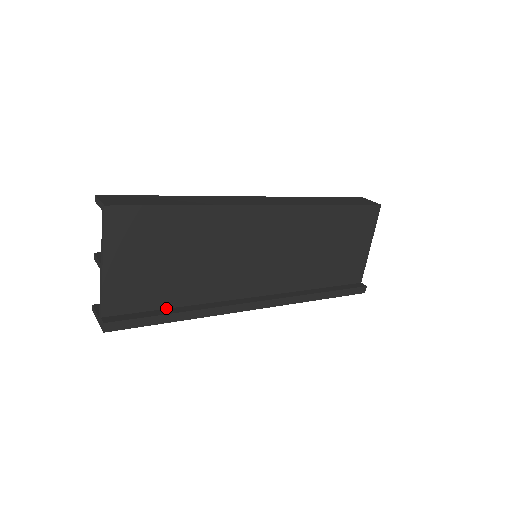
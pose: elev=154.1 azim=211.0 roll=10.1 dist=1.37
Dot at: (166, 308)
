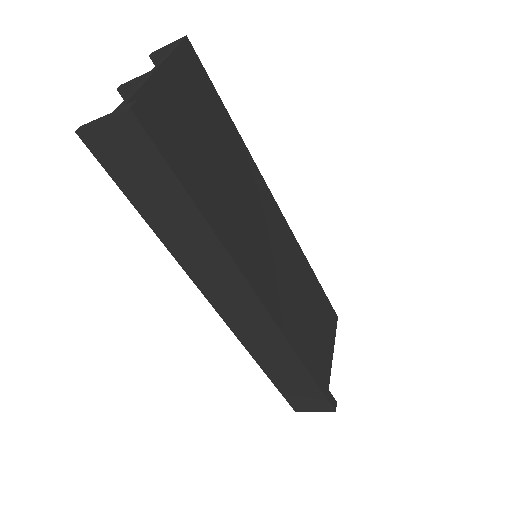
Dot at: occluded
